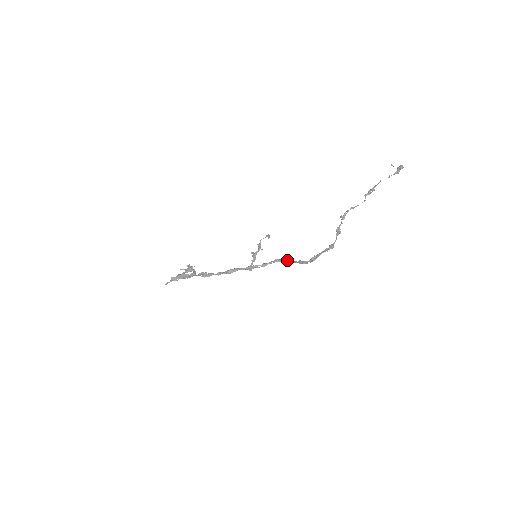
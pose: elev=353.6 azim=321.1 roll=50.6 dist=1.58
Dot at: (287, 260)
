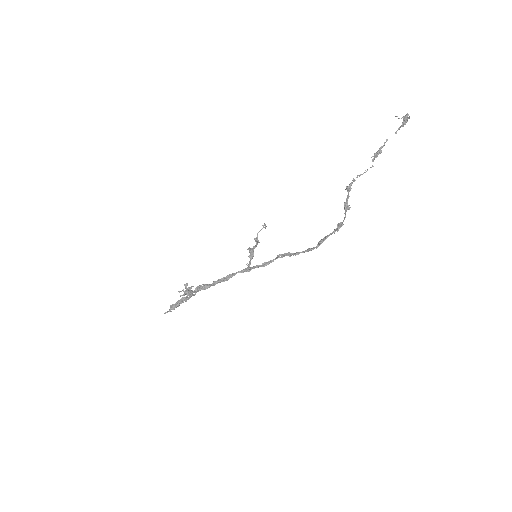
Dot at: (291, 253)
